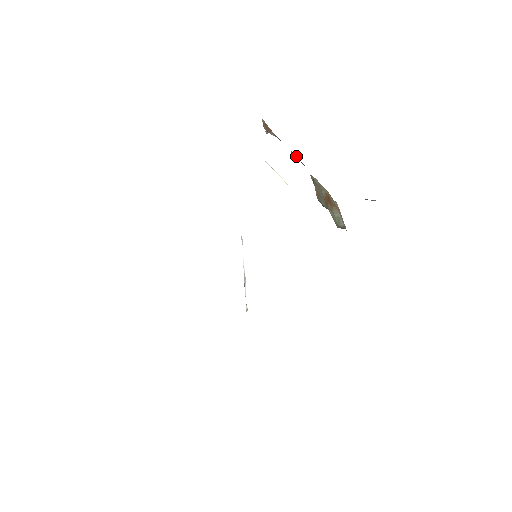
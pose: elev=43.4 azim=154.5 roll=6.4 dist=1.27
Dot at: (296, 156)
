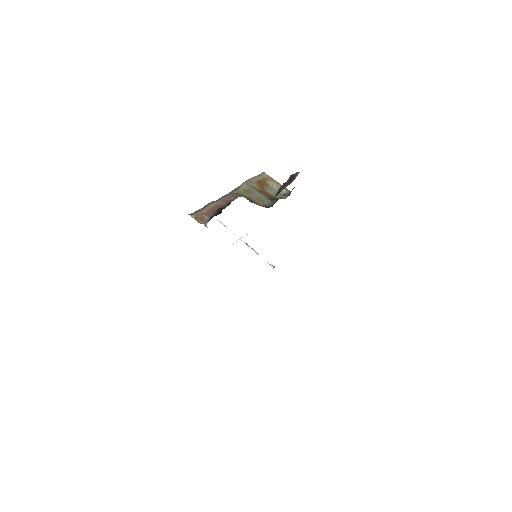
Dot at: (226, 202)
